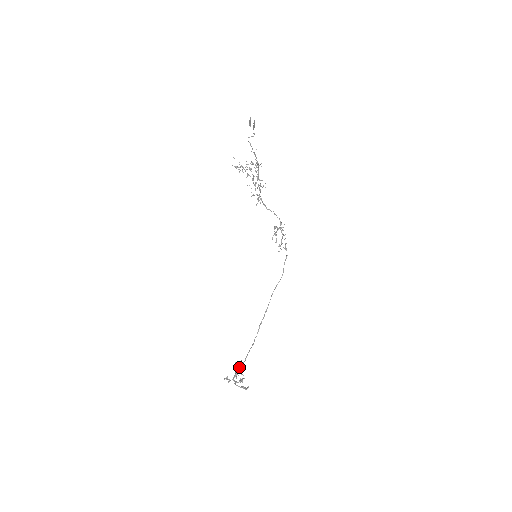
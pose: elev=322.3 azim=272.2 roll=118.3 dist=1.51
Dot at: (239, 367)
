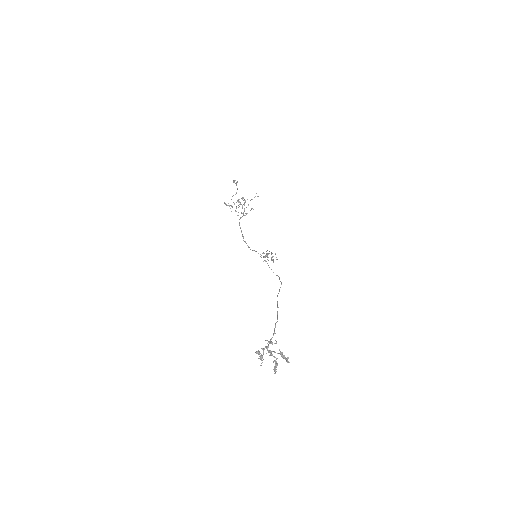
Dot at: occluded
